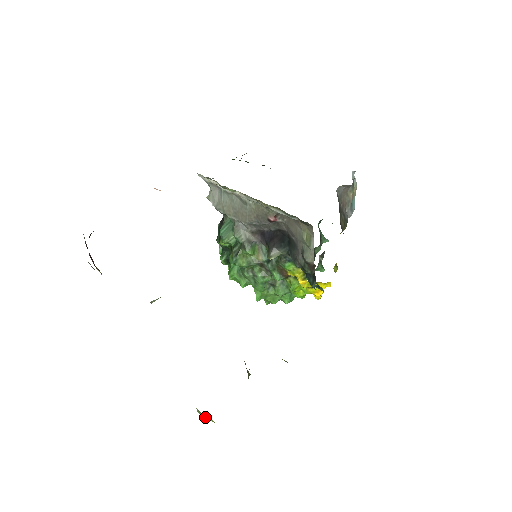
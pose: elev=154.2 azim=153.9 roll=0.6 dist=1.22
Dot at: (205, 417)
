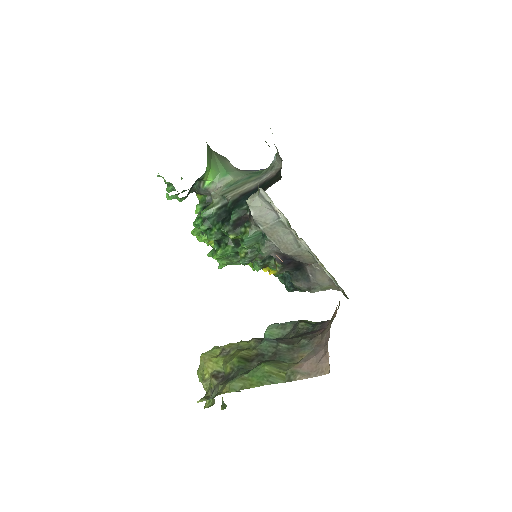
Dot at: occluded
